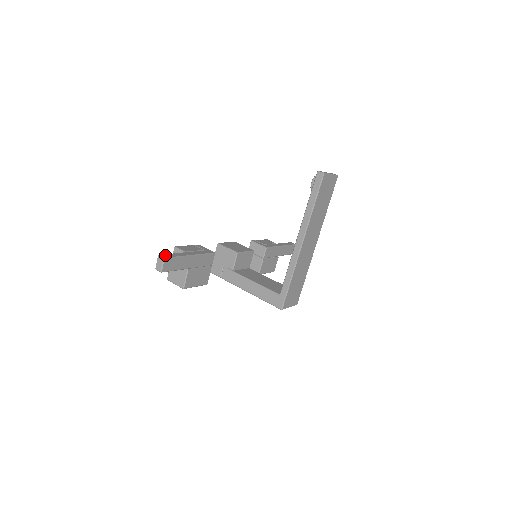
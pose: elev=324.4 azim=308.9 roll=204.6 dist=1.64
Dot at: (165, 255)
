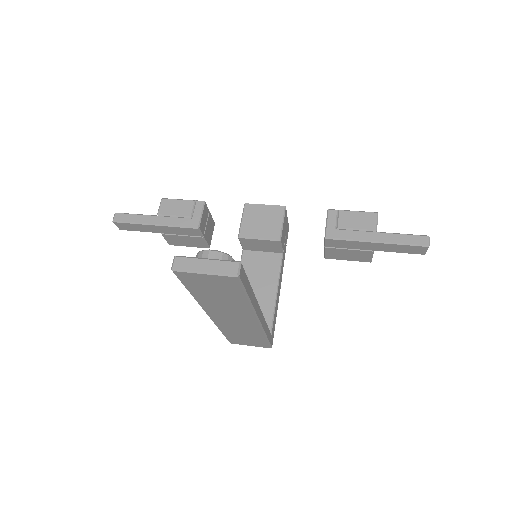
Dot at: (120, 216)
